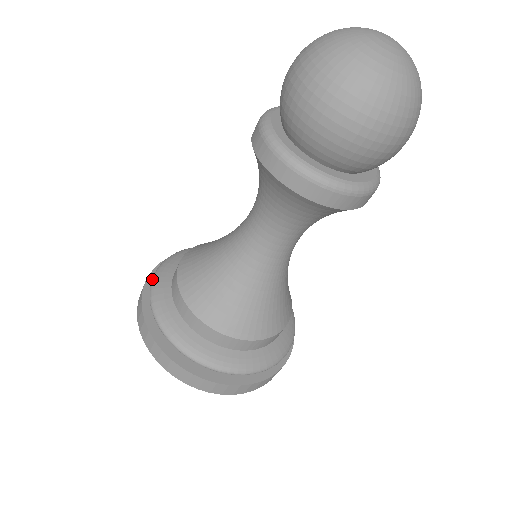
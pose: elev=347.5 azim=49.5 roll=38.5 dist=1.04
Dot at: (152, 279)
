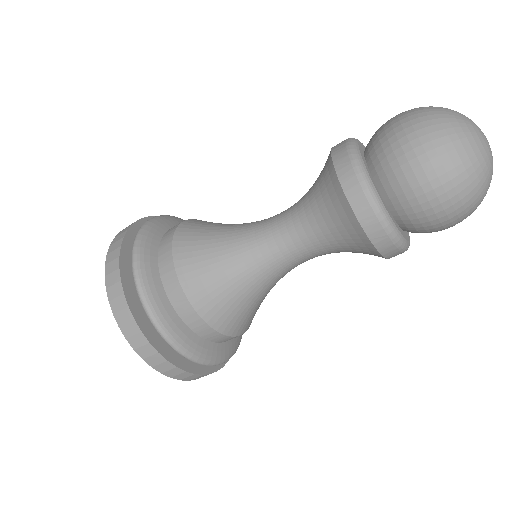
Dot at: (137, 280)
